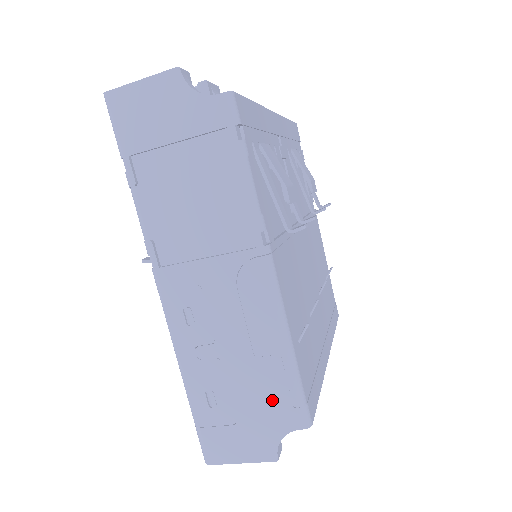
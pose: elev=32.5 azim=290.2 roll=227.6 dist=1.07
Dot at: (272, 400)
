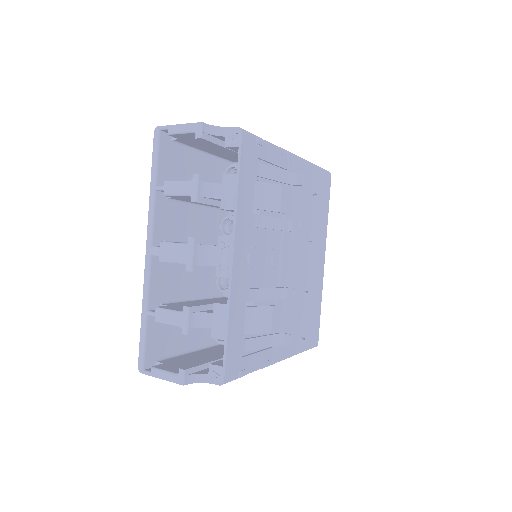
Dot at: occluded
